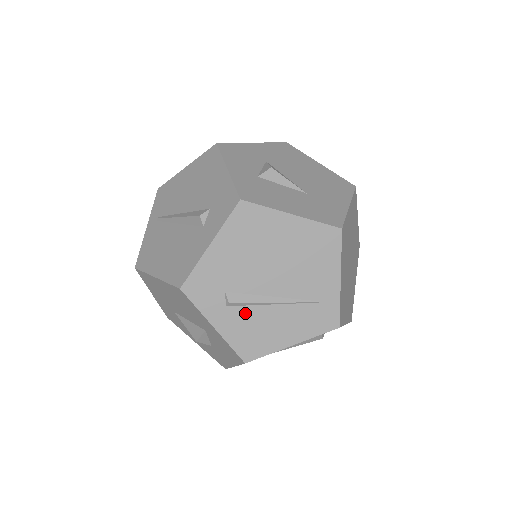
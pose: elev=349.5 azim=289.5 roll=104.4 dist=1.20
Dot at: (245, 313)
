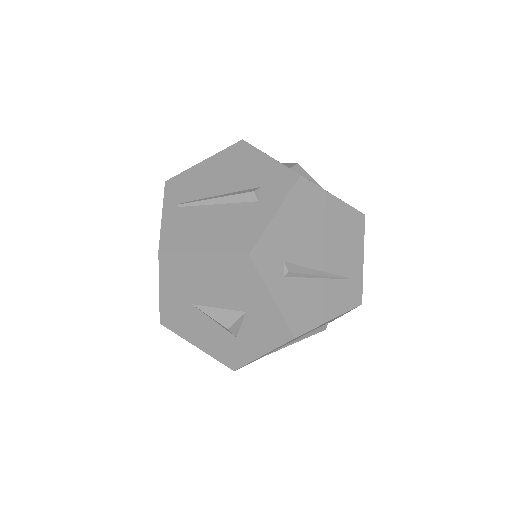
Dot at: (298, 285)
